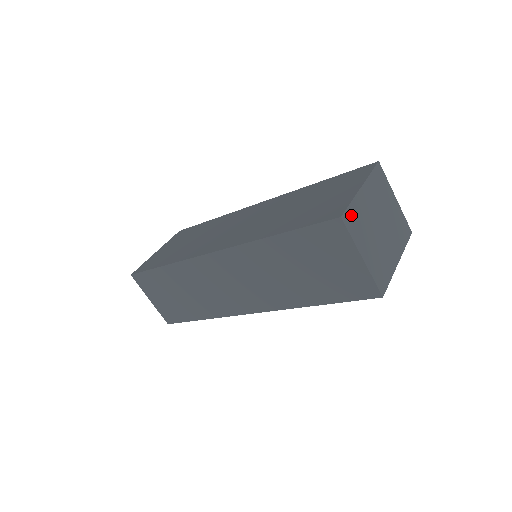
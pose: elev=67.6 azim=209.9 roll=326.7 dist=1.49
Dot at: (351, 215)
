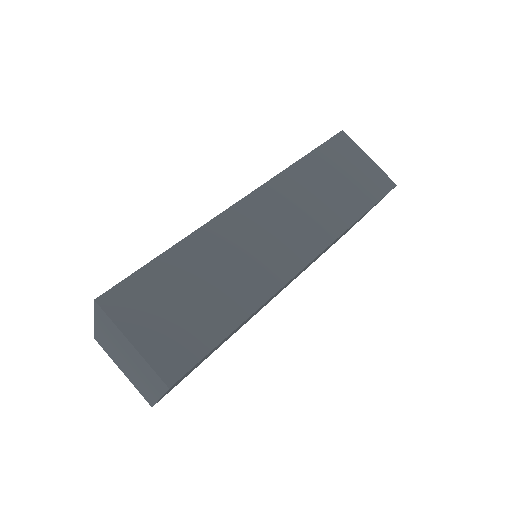
Dot at: occluded
